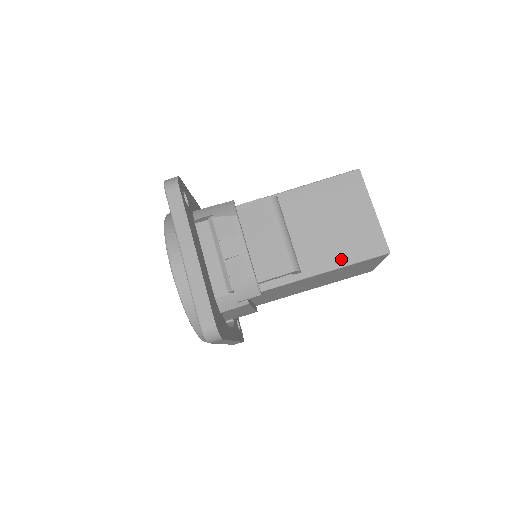
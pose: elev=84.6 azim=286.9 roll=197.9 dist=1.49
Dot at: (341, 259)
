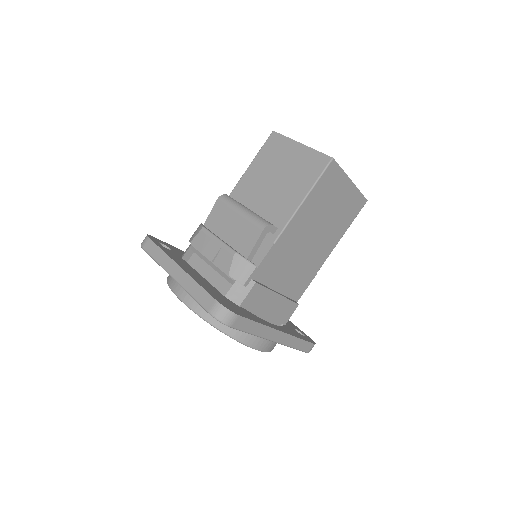
Dot at: (300, 194)
